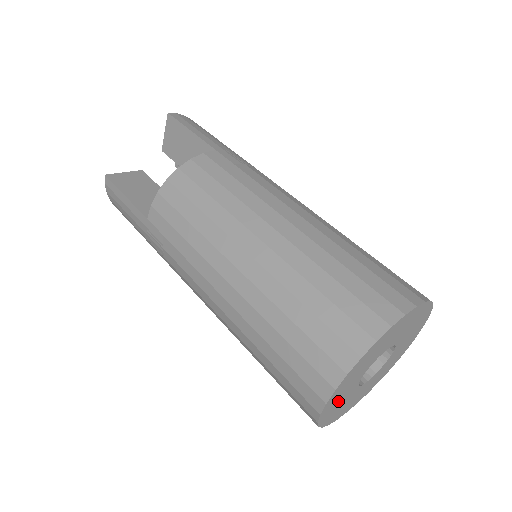
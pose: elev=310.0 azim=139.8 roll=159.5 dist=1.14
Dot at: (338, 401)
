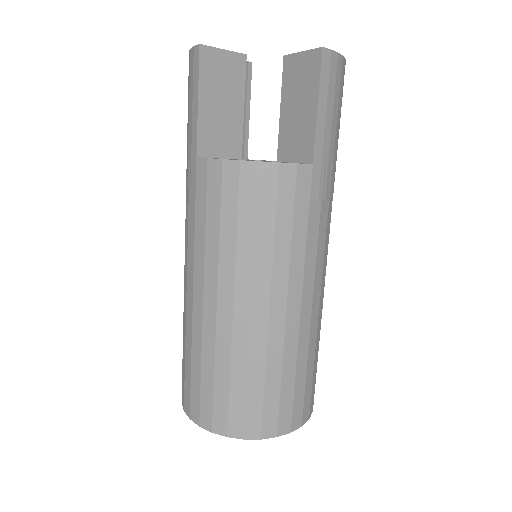
Dot at: occluded
